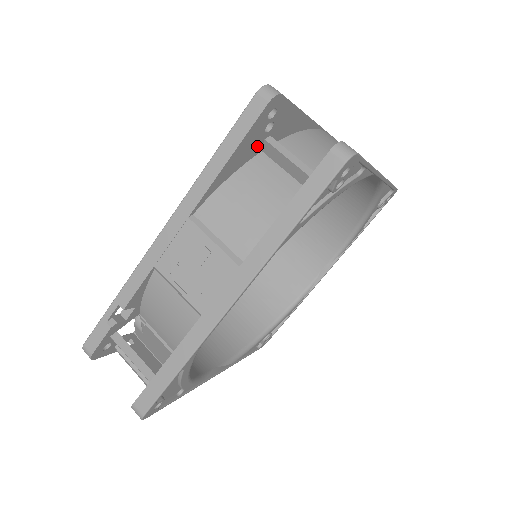
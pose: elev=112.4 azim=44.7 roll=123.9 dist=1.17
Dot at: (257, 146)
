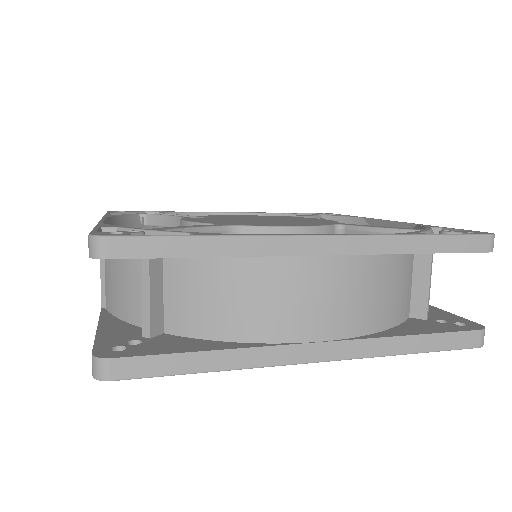
Dot at: occluded
